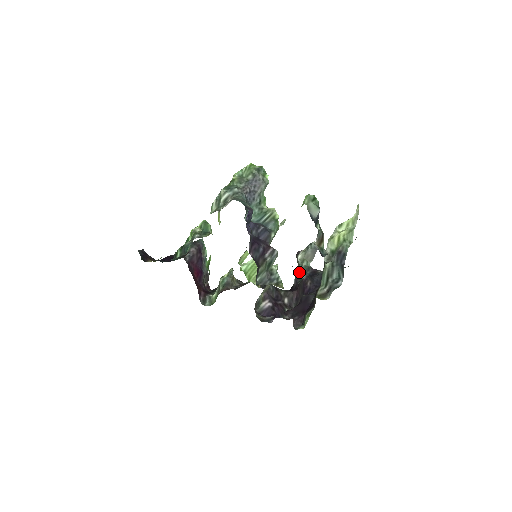
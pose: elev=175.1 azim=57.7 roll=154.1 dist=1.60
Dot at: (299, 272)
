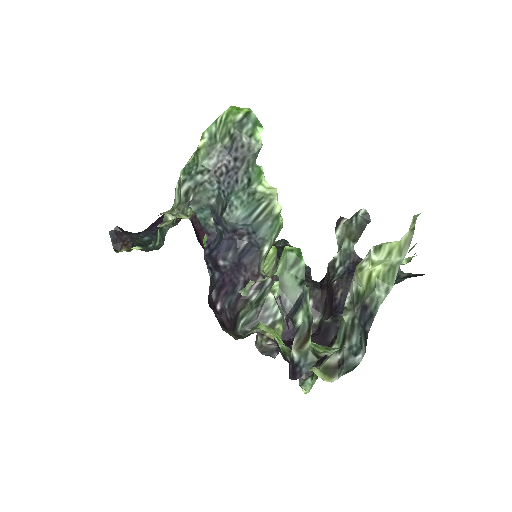
Dot at: (334, 259)
